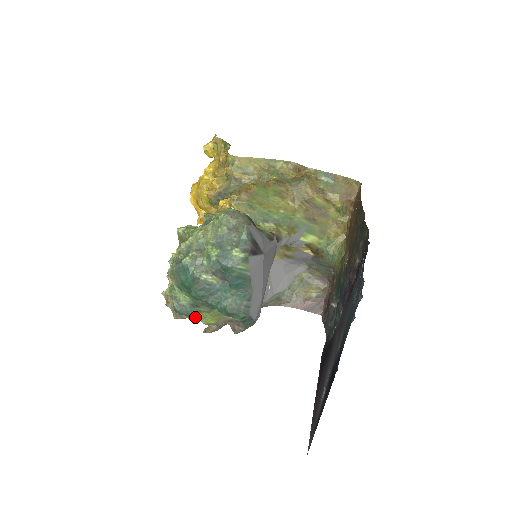
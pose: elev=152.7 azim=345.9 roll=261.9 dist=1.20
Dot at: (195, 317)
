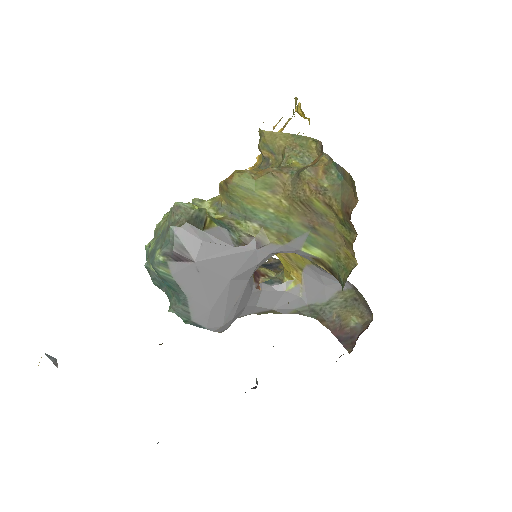
Dot at: occluded
